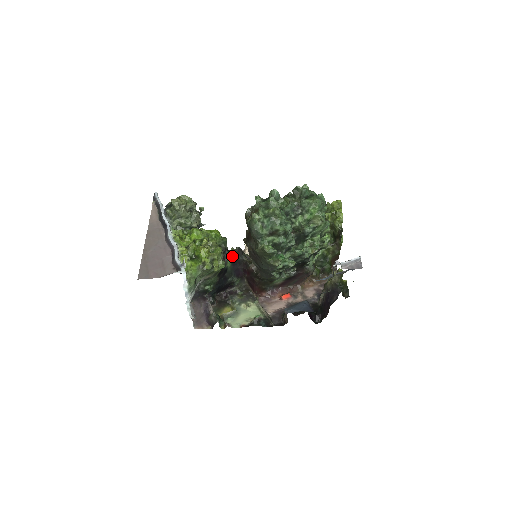
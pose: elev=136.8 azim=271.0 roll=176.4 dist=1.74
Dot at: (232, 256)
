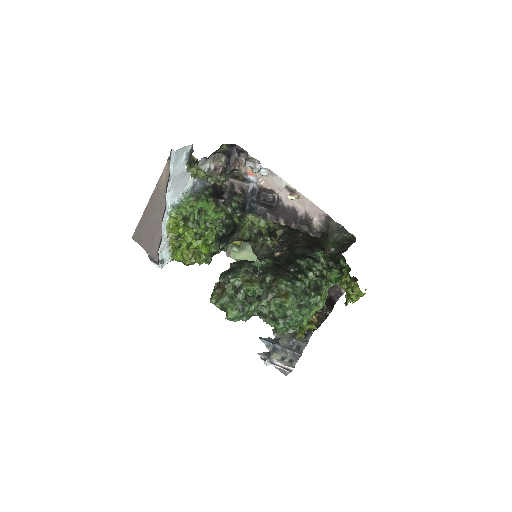
Dot at: (235, 240)
